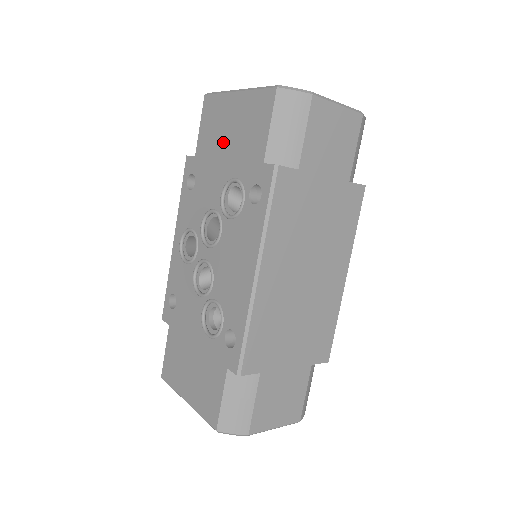
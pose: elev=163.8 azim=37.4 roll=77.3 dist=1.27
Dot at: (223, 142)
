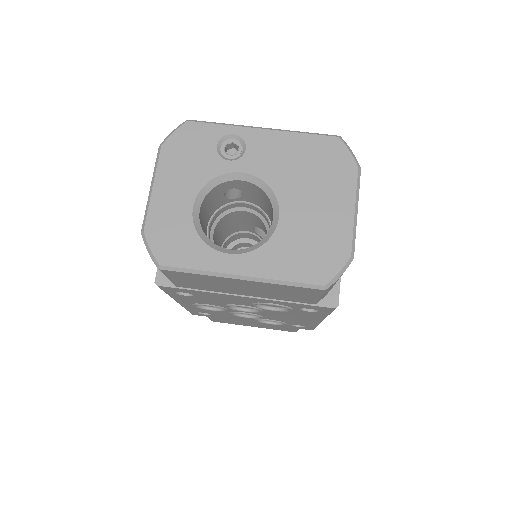
Dot at: (233, 291)
